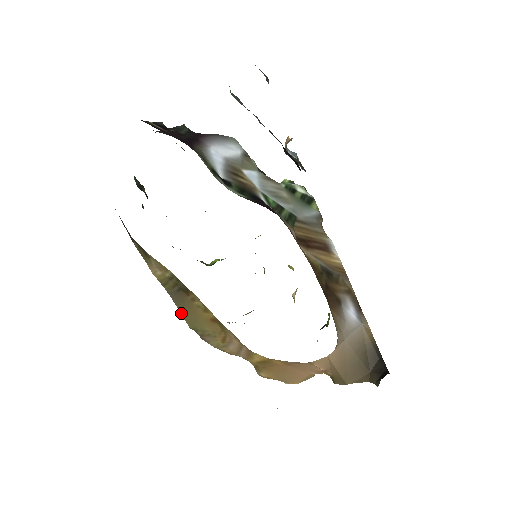
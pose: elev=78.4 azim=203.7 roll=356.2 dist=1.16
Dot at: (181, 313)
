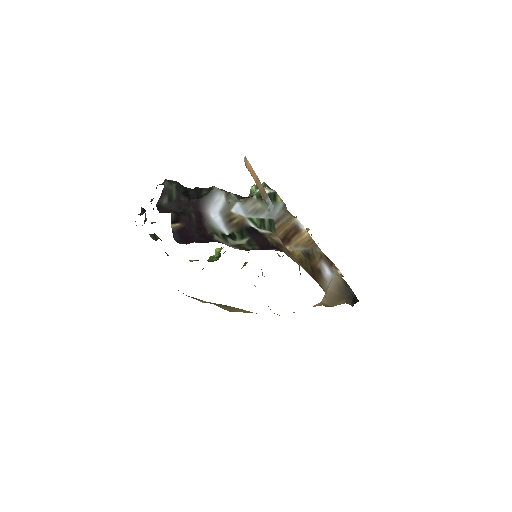
Dot at: (222, 308)
